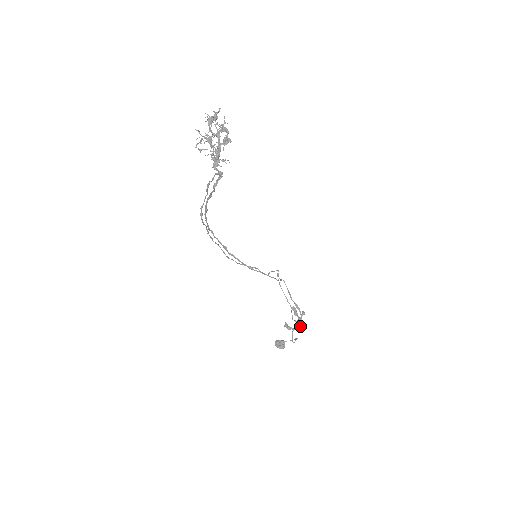
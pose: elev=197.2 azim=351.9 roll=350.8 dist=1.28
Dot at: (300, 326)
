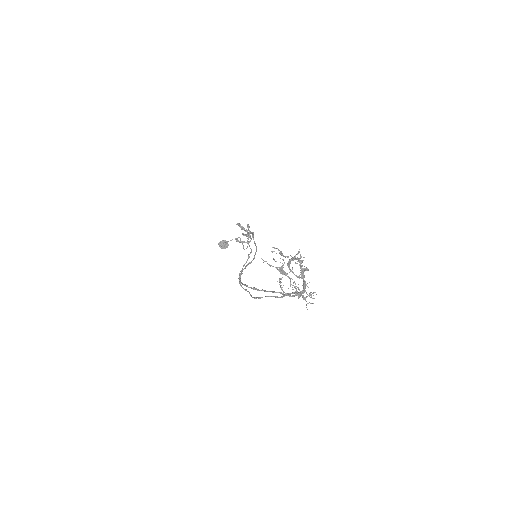
Dot at: occluded
